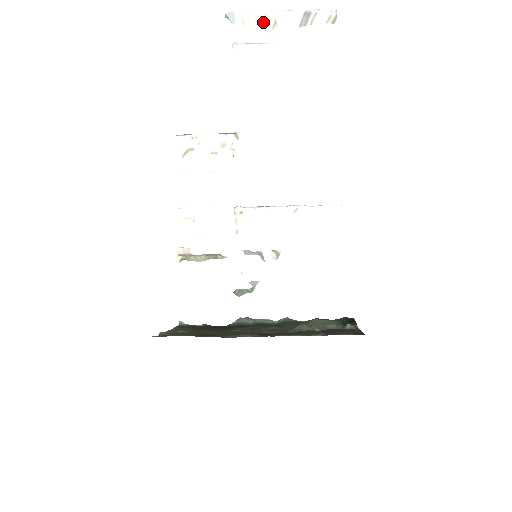
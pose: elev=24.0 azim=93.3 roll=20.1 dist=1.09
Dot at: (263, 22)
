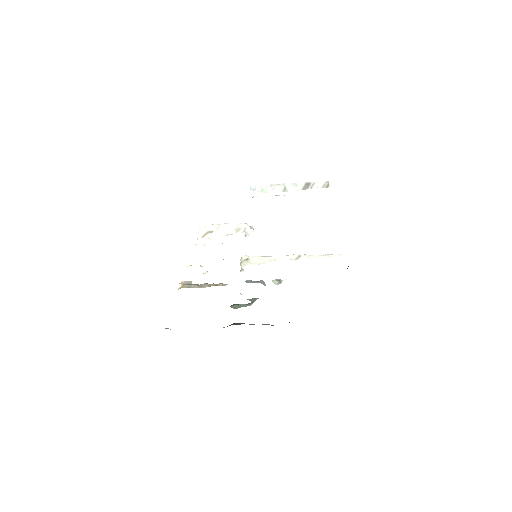
Dot at: (276, 188)
